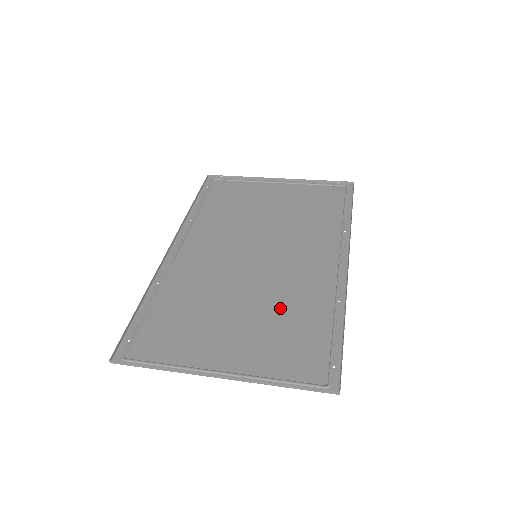
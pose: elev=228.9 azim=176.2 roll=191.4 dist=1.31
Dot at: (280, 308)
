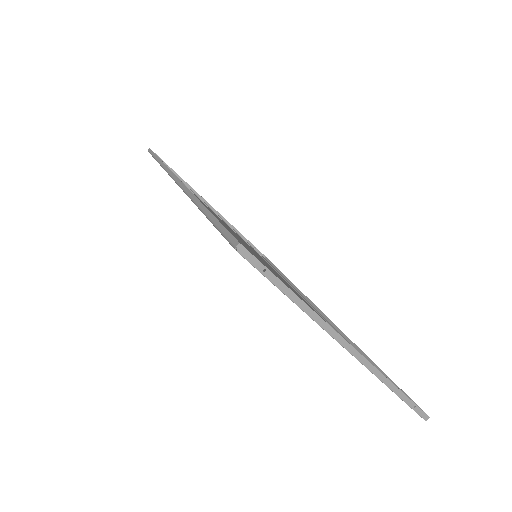
Dot at: occluded
